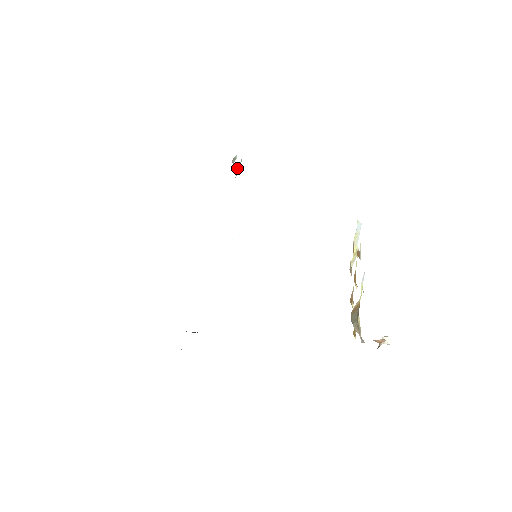
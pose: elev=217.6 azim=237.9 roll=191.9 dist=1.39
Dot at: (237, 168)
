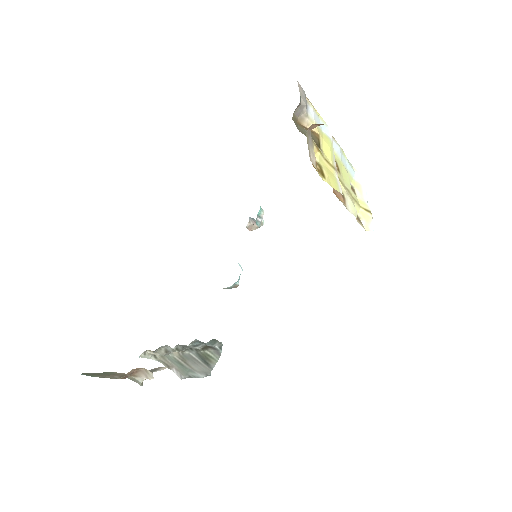
Dot at: (258, 215)
